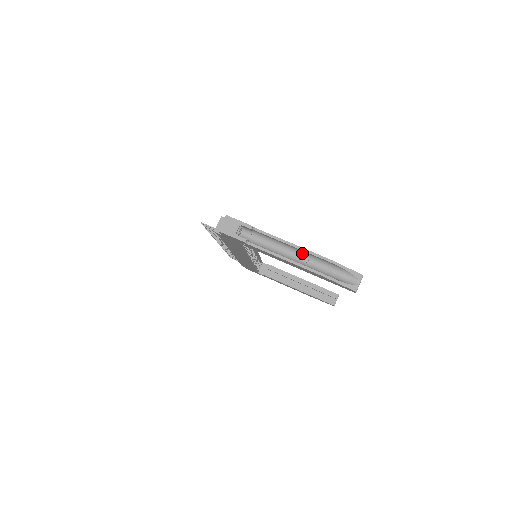
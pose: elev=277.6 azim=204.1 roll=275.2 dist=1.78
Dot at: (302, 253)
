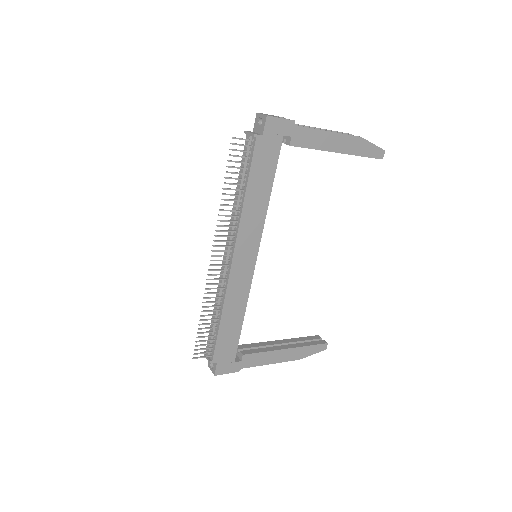
Dot at: occluded
